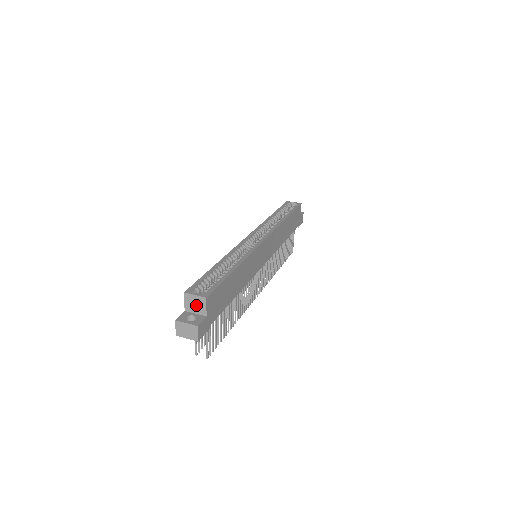
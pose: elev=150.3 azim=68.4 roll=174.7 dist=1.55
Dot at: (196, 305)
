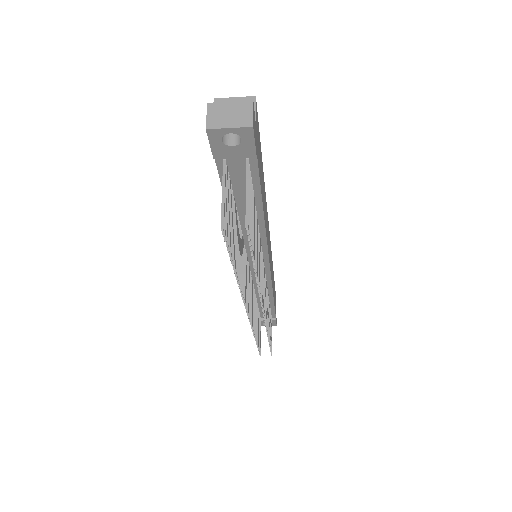
Dot at: occluded
